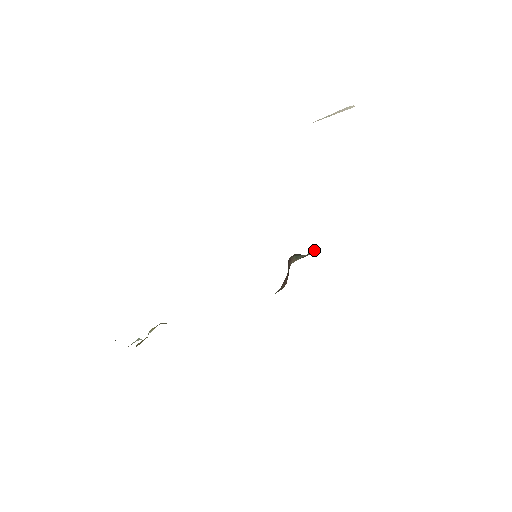
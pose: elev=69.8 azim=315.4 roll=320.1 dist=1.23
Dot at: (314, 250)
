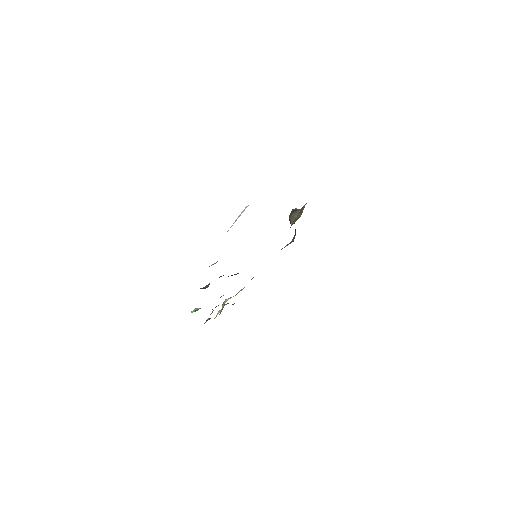
Dot at: (302, 211)
